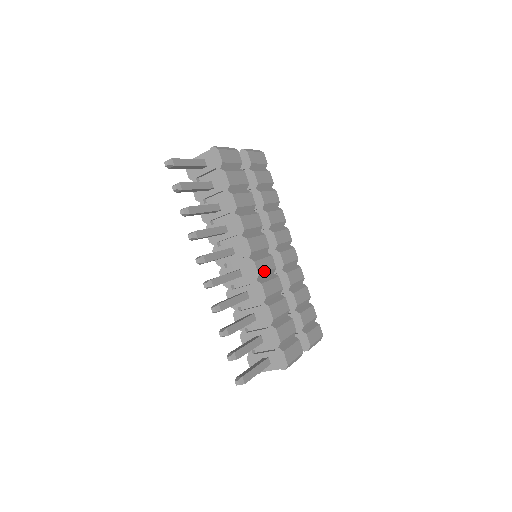
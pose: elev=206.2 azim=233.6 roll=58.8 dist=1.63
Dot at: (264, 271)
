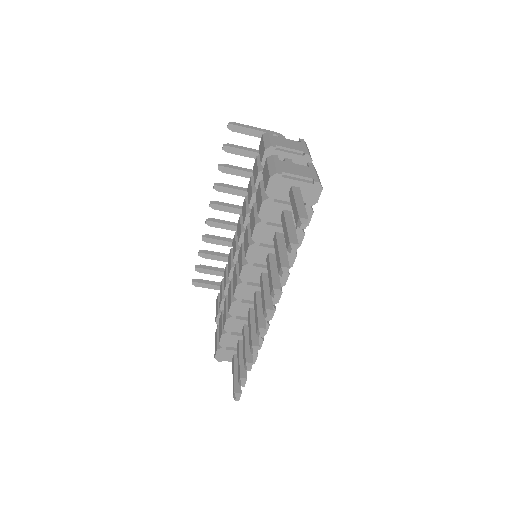
Dot at: occluded
